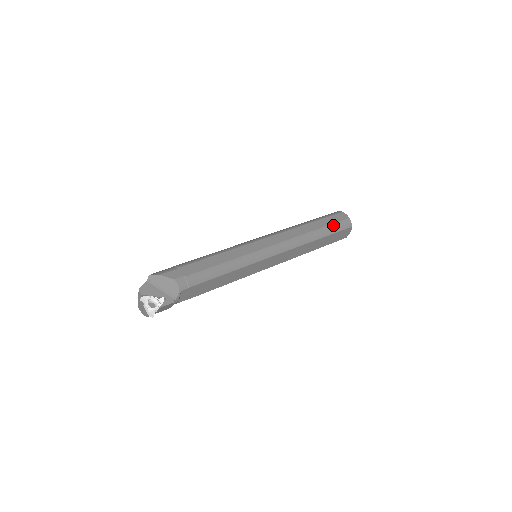
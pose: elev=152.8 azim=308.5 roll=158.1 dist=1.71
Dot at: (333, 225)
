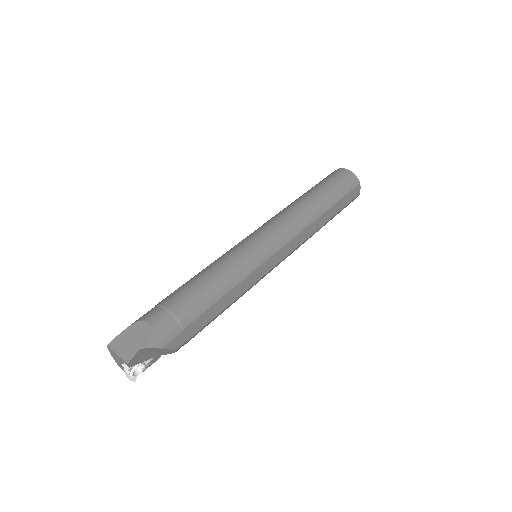
Dot at: occluded
